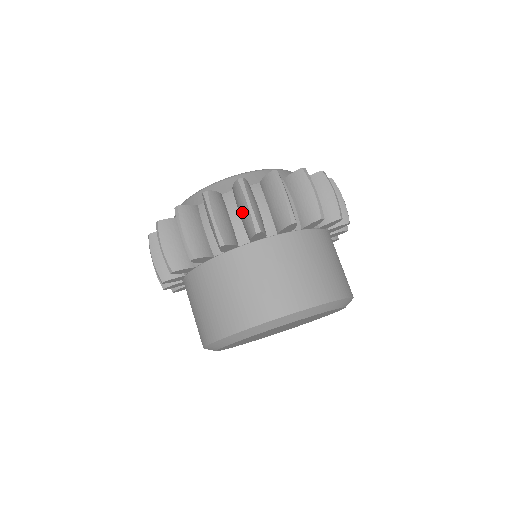
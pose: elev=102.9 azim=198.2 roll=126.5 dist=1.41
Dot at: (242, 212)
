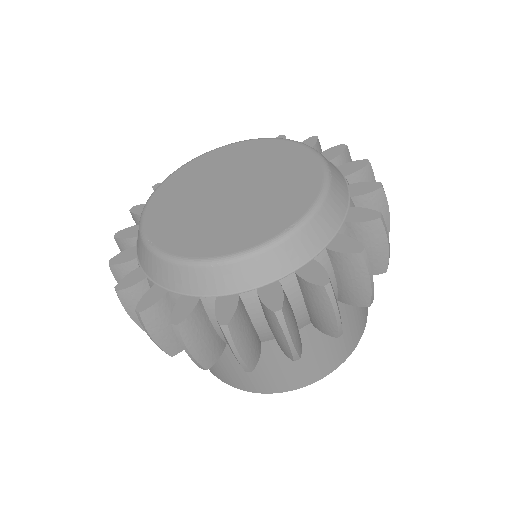
Dot at: occluded
